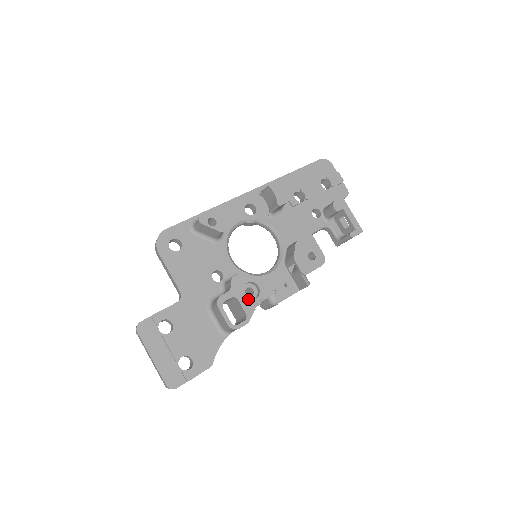
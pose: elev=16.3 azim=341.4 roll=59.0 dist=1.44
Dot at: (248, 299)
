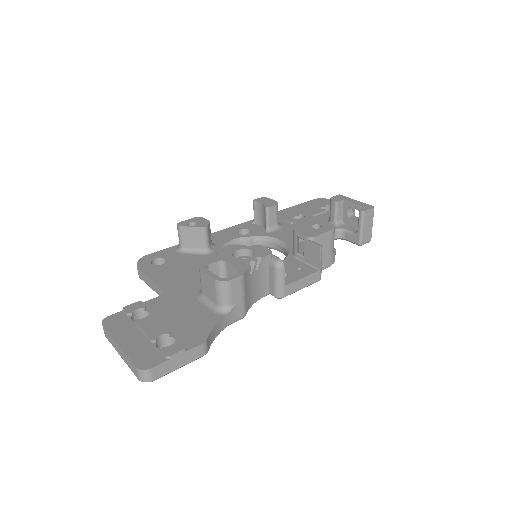
Dot at: (240, 260)
